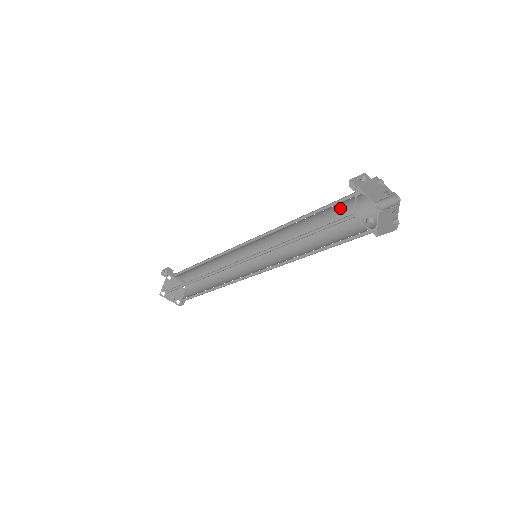
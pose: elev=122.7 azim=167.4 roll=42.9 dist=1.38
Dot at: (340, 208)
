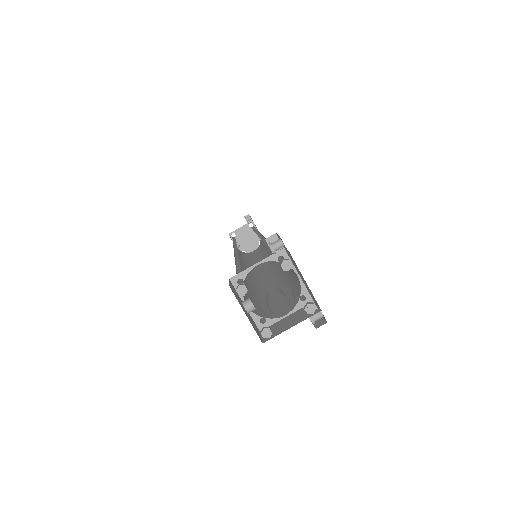
Dot at: occluded
